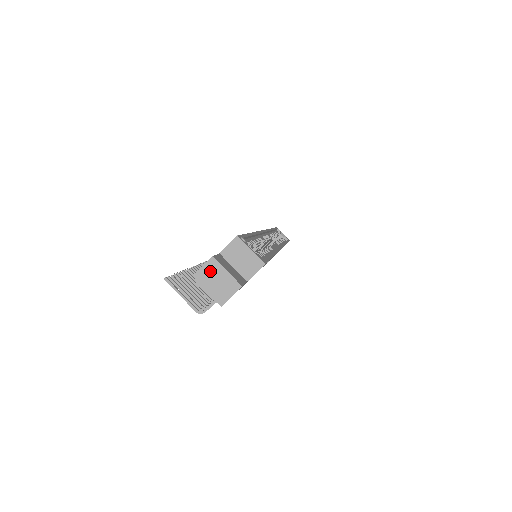
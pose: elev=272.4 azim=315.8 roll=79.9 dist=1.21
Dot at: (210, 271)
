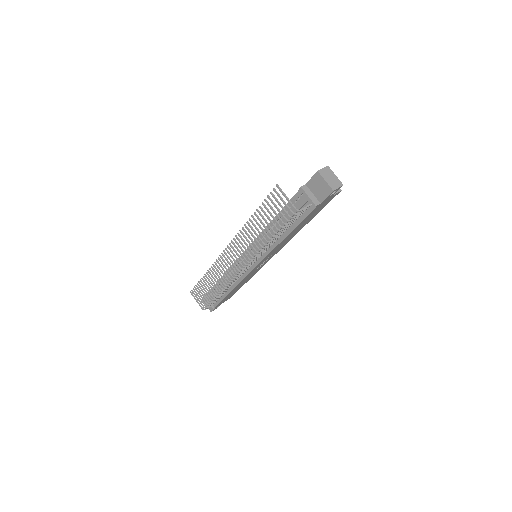
Dot at: (327, 172)
